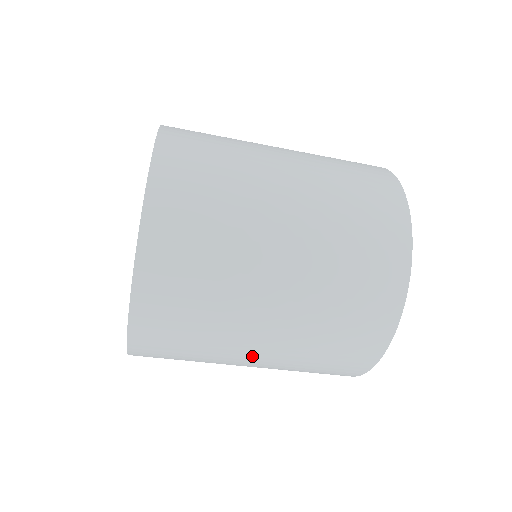
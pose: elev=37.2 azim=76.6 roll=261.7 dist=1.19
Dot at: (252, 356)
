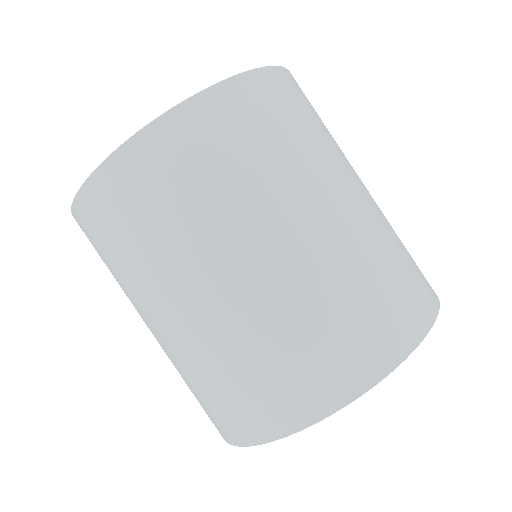
Dot at: (328, 206)
